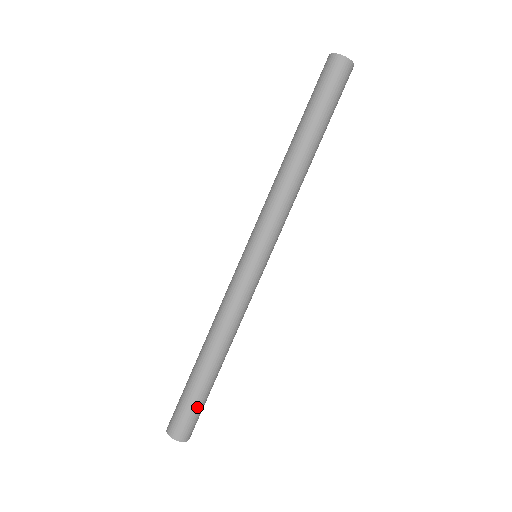
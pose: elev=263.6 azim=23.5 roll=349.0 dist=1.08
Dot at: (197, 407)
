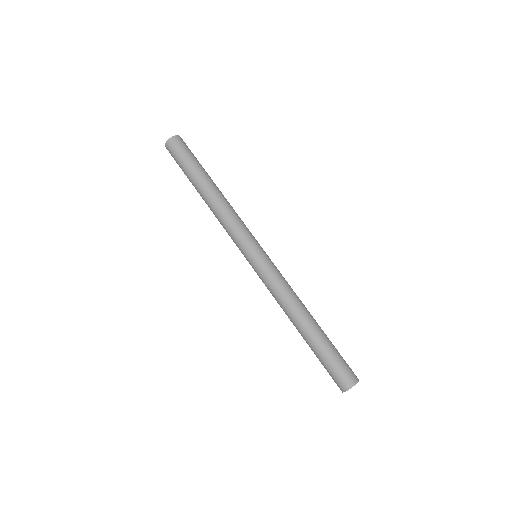
Dot at: (339, 354)
